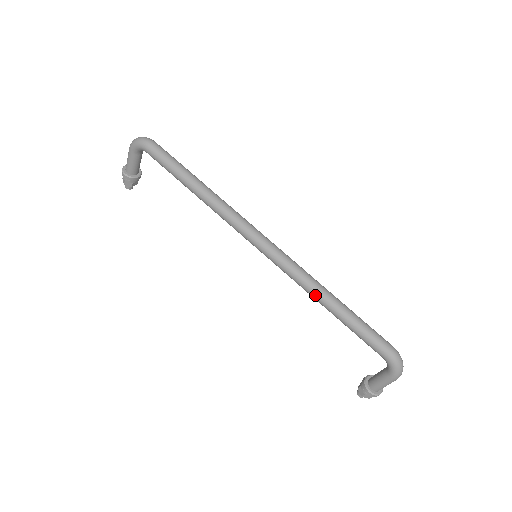
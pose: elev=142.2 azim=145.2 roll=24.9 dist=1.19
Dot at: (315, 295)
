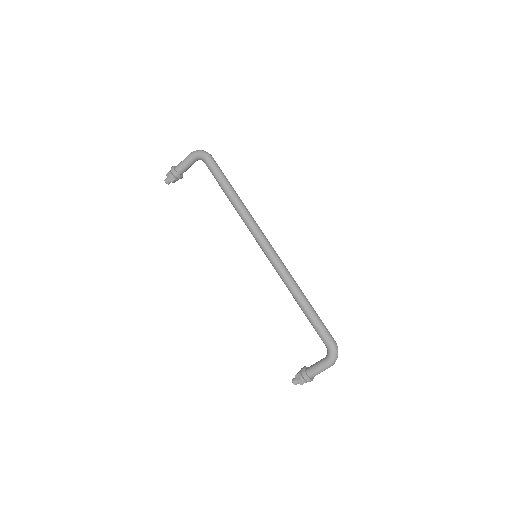
Dot at: (294, 290)
